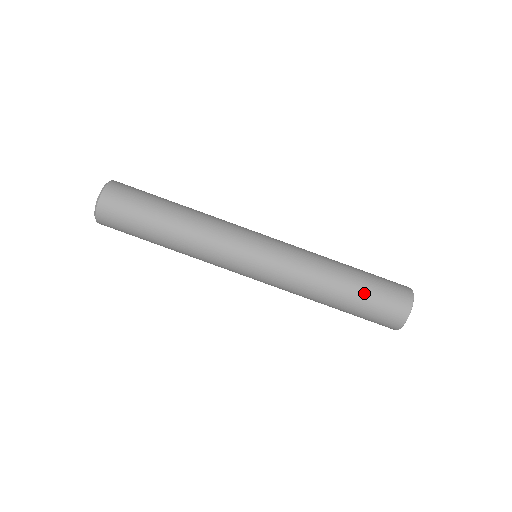
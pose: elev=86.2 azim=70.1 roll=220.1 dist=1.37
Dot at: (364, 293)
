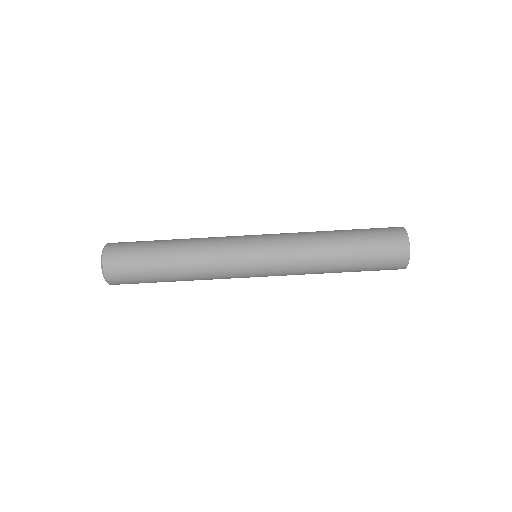
Dot at: (361, 238)
